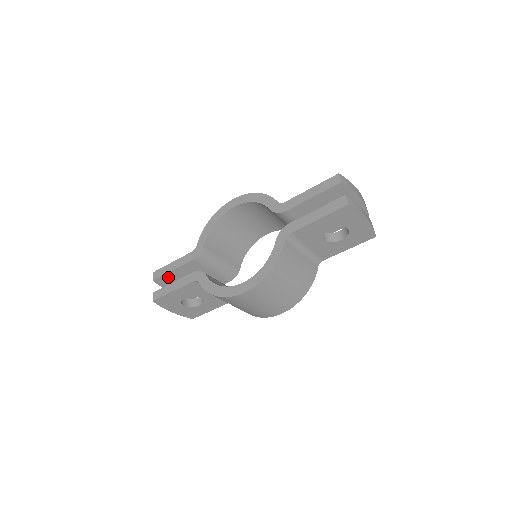
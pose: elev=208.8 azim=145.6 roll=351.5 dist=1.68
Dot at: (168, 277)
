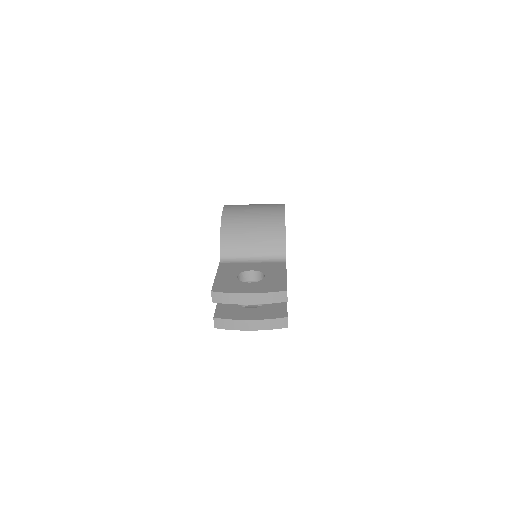
Dot at: occluded
